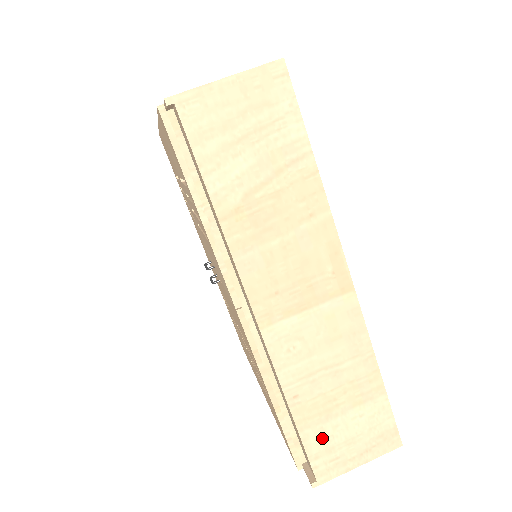
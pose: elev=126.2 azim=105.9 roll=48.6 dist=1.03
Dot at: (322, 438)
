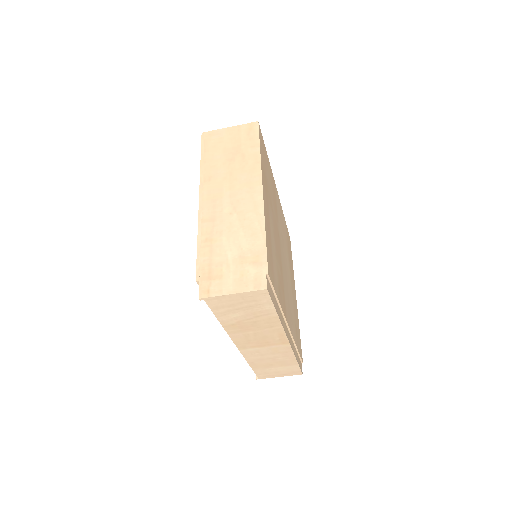
Dot at: (263, 371)
